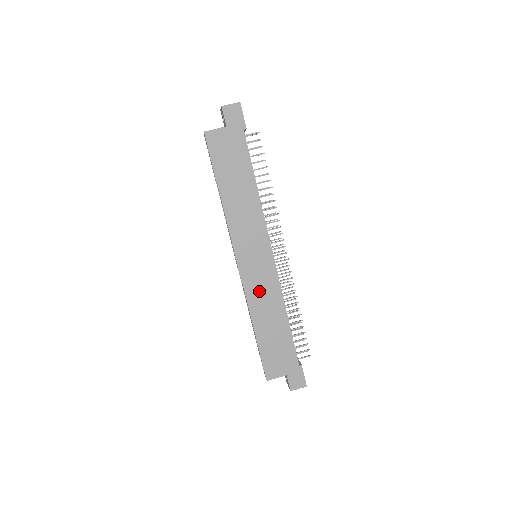
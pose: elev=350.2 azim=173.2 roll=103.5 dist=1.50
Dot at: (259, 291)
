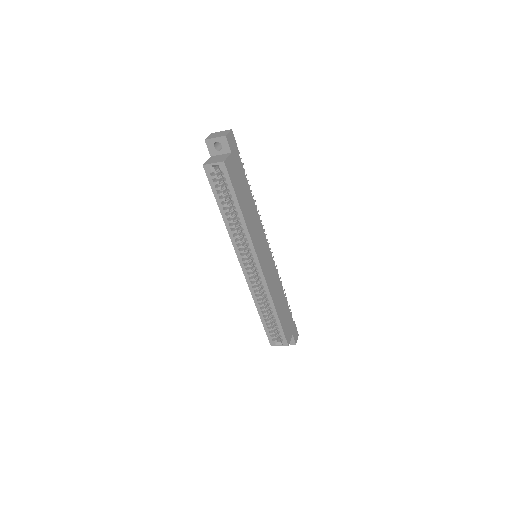
Dot at: (272, 281)
